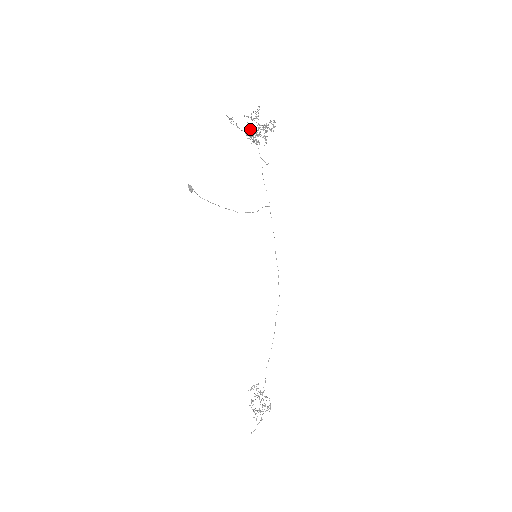
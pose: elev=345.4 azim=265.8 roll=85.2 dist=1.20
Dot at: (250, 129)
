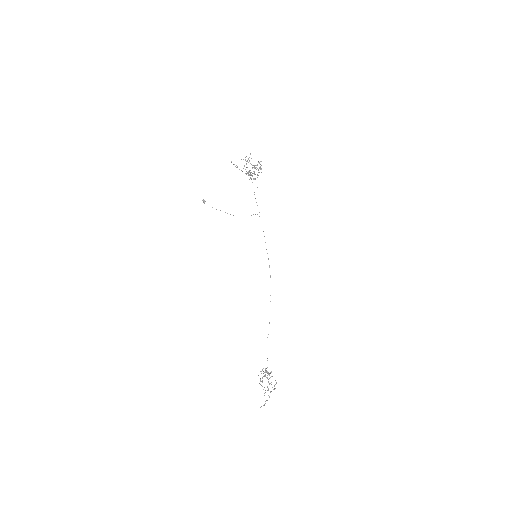
Dot at: (249, 171)
